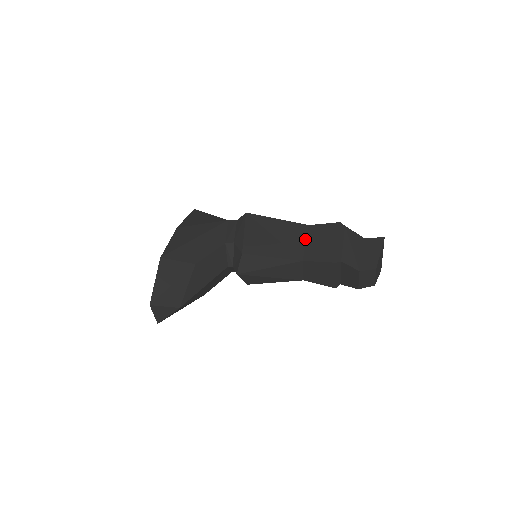
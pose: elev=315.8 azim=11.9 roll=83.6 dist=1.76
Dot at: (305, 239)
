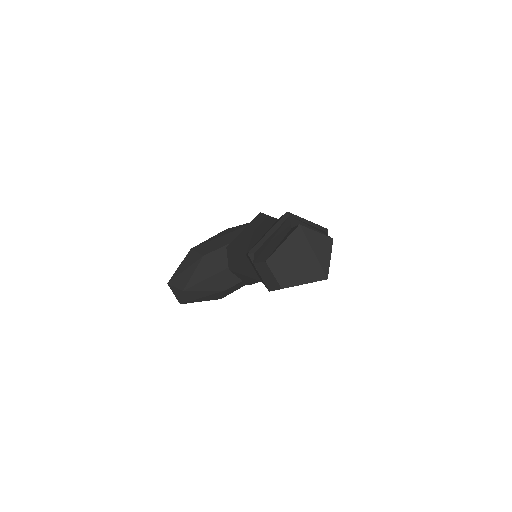
Dot at: (264, 233)
